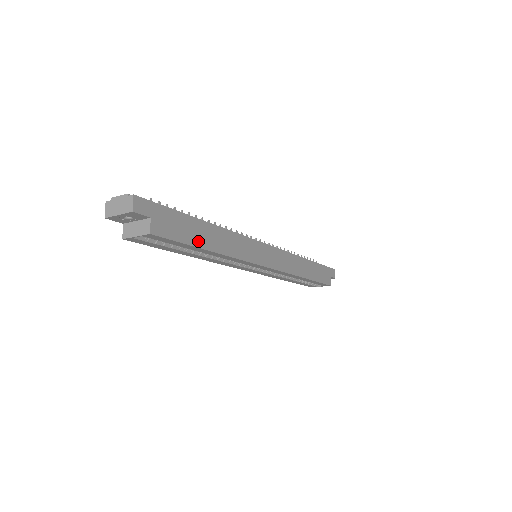
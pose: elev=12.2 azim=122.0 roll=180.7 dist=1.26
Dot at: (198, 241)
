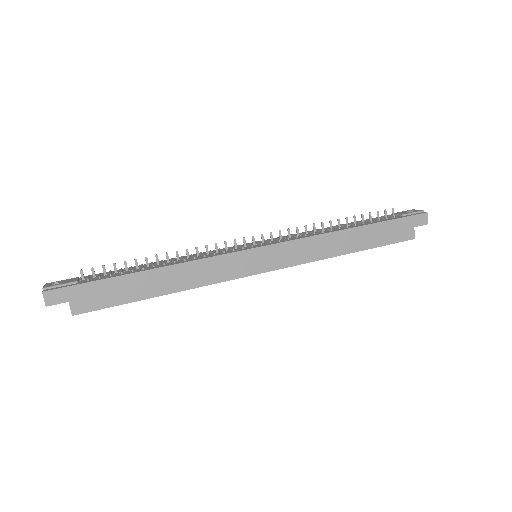
Dot at: (138, 294)
